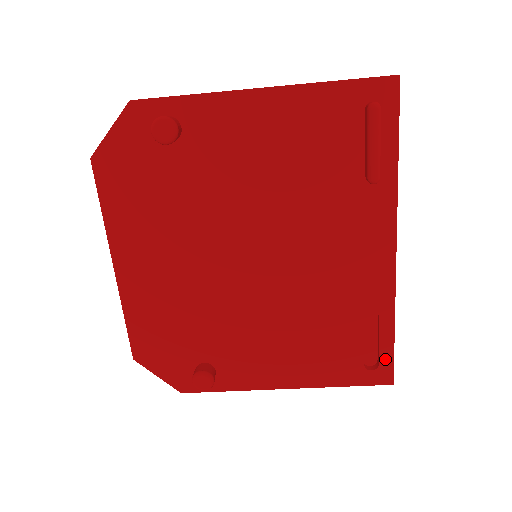
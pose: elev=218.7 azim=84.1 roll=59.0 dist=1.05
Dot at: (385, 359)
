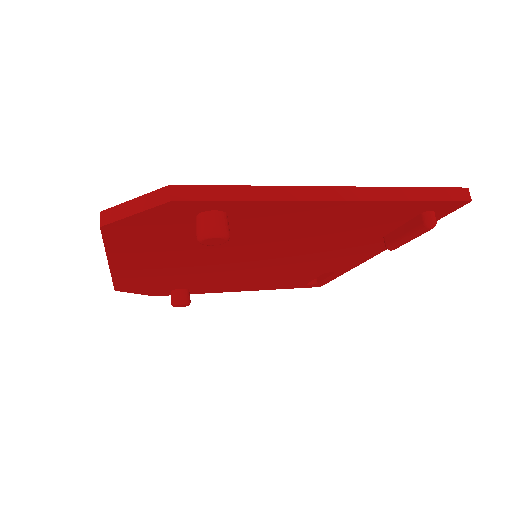
Dot at: (323, 282)
